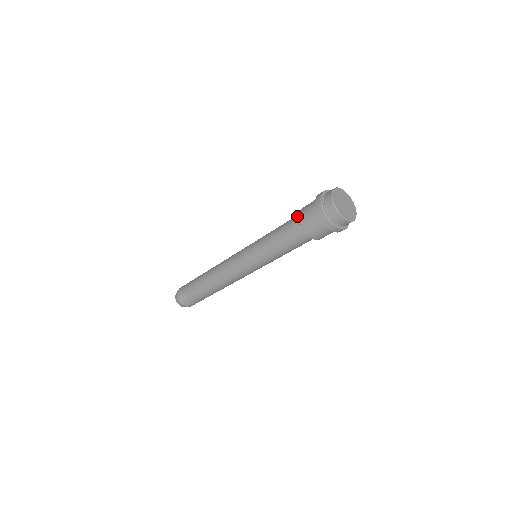
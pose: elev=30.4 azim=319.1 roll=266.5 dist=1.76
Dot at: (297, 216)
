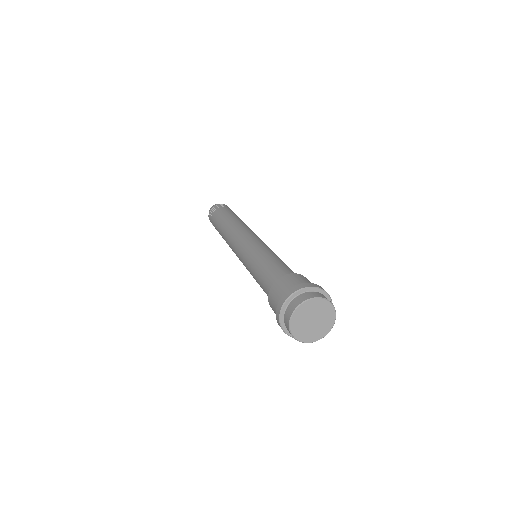
Dot at: occluded
